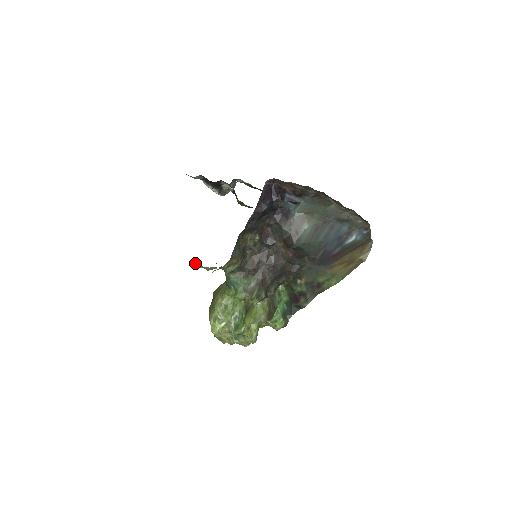
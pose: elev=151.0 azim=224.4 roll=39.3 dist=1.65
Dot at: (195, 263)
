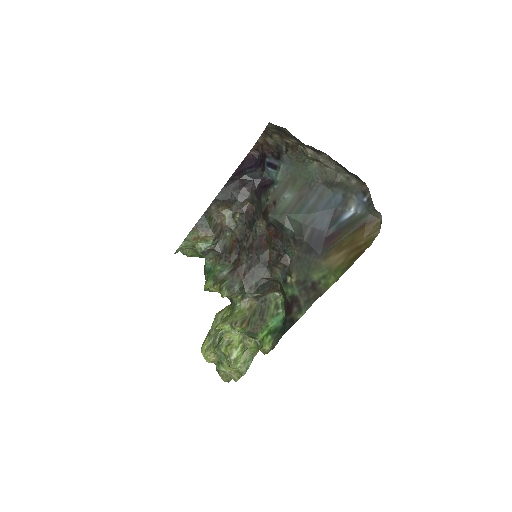
Dot at: occluded
